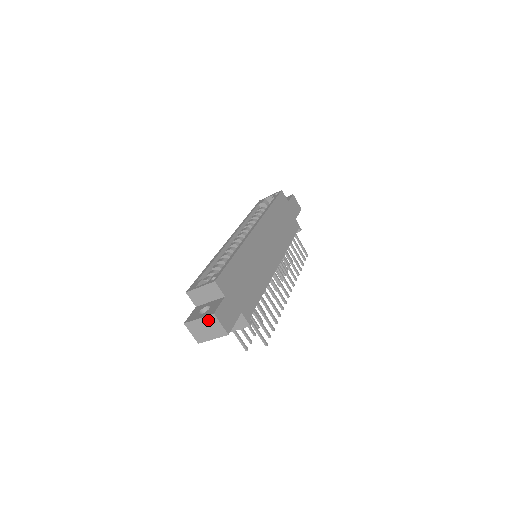
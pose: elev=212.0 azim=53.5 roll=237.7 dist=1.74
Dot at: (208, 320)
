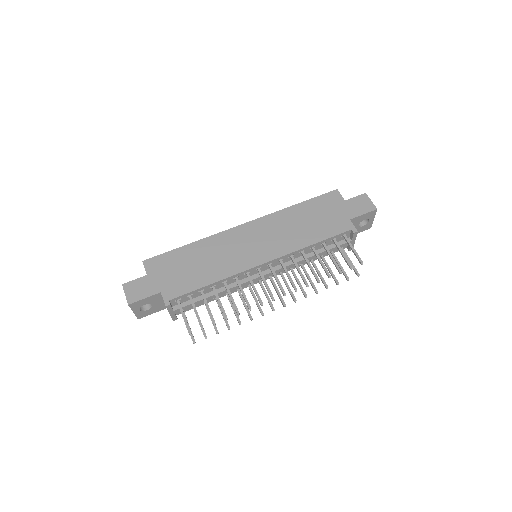
Dot at: occluded
